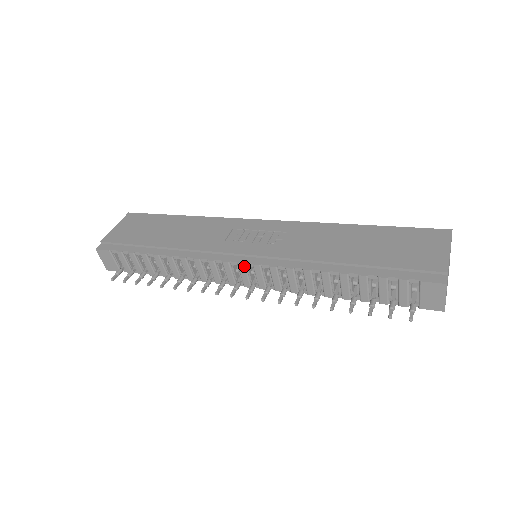
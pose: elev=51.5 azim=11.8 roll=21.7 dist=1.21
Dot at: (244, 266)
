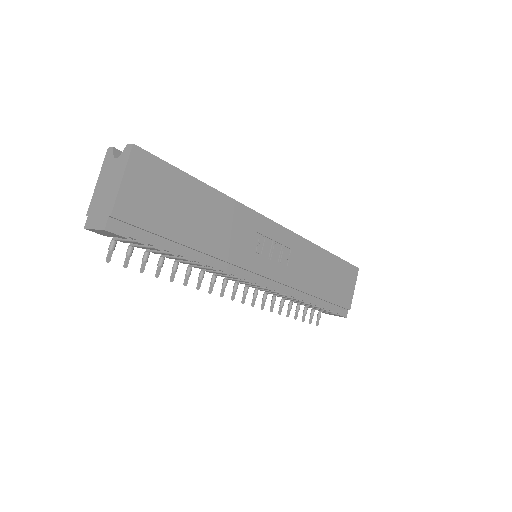
Dot at: occluded
